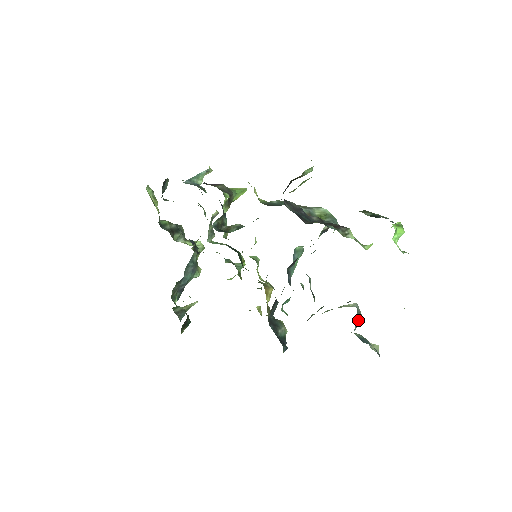
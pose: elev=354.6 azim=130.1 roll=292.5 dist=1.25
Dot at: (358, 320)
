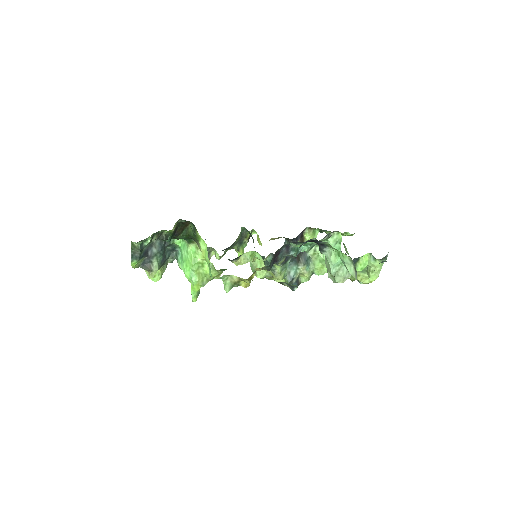
Dot at: occluded
